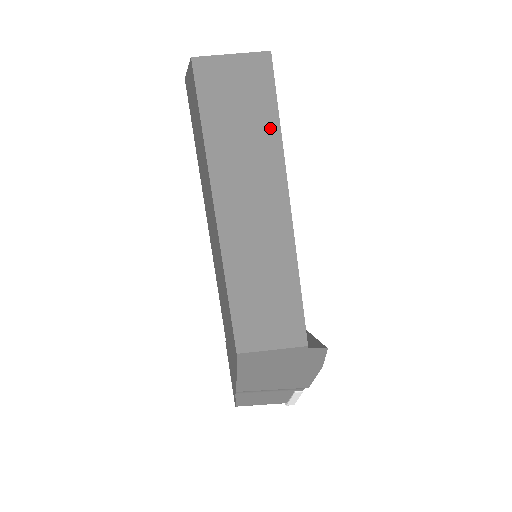
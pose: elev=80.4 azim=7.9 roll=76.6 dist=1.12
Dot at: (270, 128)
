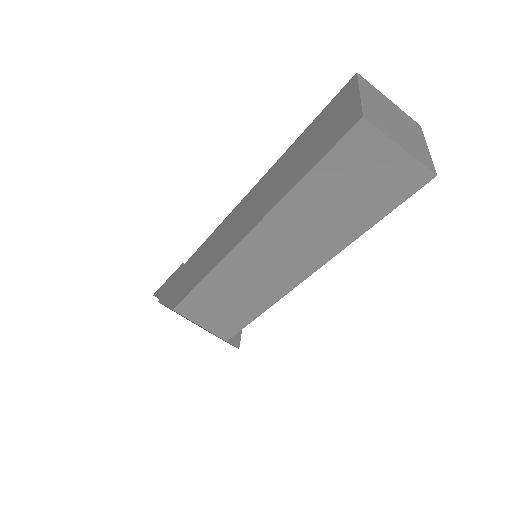
Dot at: (360, 223)
